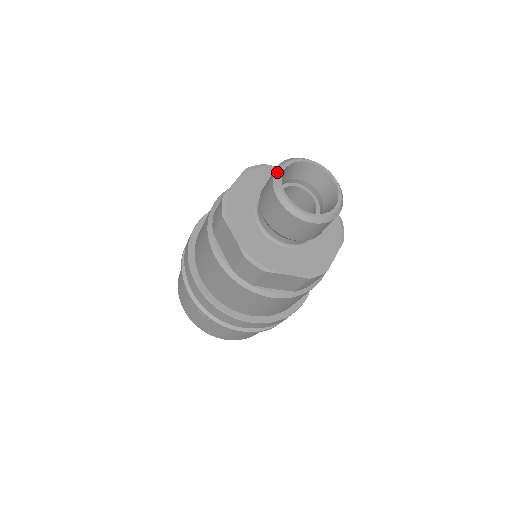
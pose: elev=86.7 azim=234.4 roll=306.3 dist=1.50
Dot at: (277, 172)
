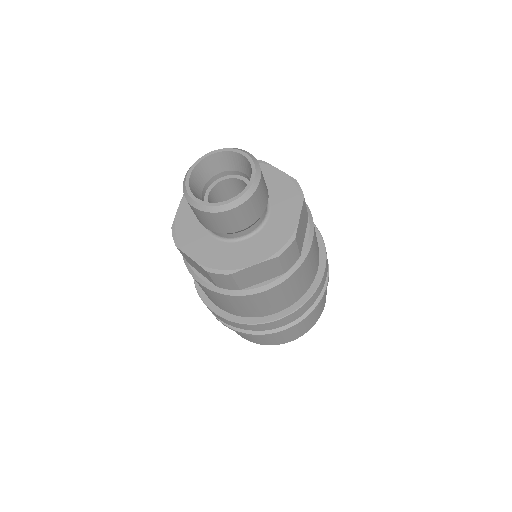
Dot at: (204, 155)
